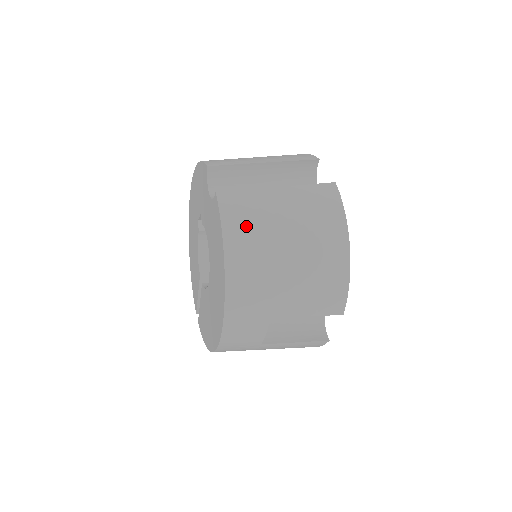
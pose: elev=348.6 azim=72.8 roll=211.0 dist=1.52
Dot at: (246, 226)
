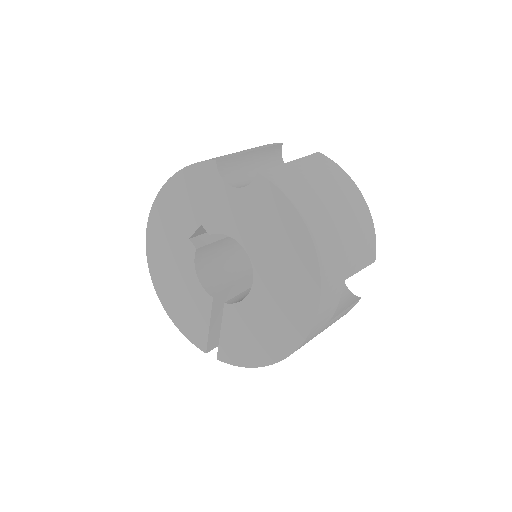
Dot at: (303, 194)
